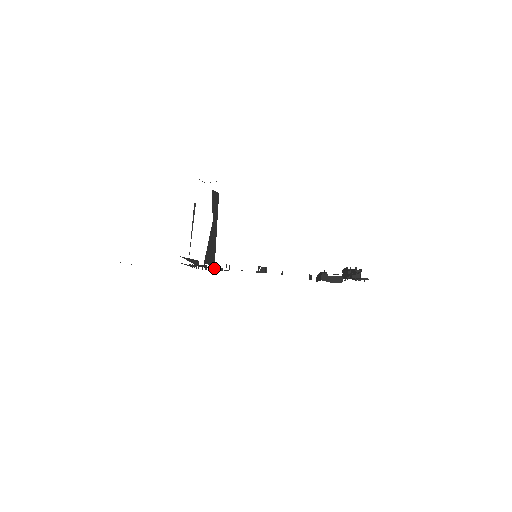
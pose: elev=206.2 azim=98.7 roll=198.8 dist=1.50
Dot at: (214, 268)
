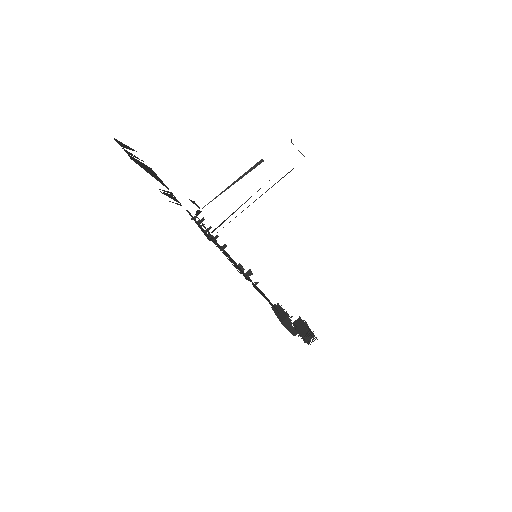
Dot at: occluded
